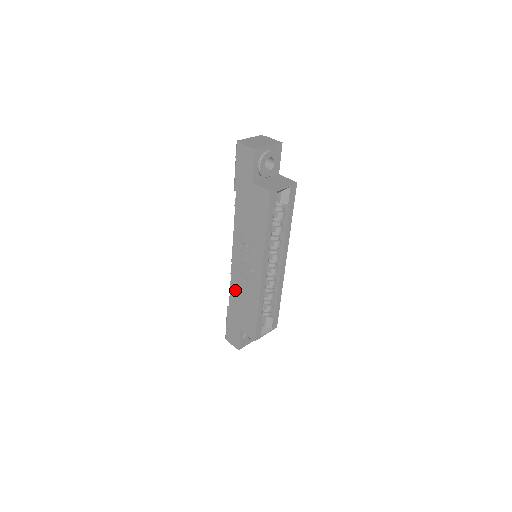
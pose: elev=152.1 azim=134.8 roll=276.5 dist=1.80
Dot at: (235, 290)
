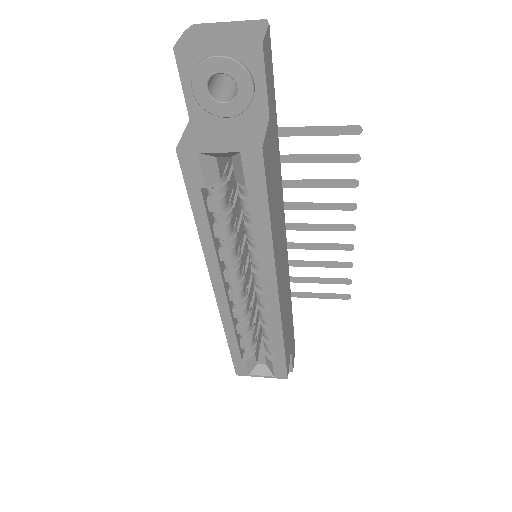
Dot at: occluded
